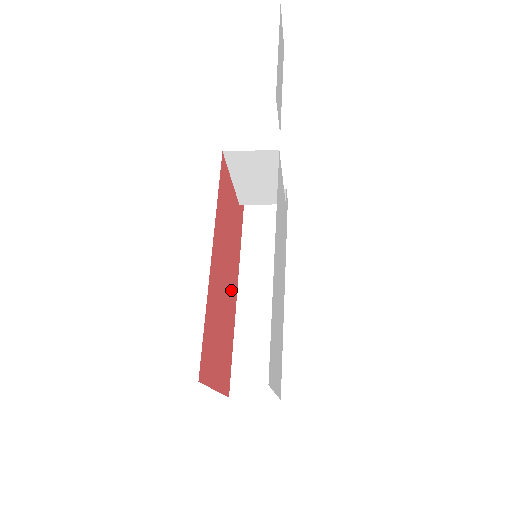
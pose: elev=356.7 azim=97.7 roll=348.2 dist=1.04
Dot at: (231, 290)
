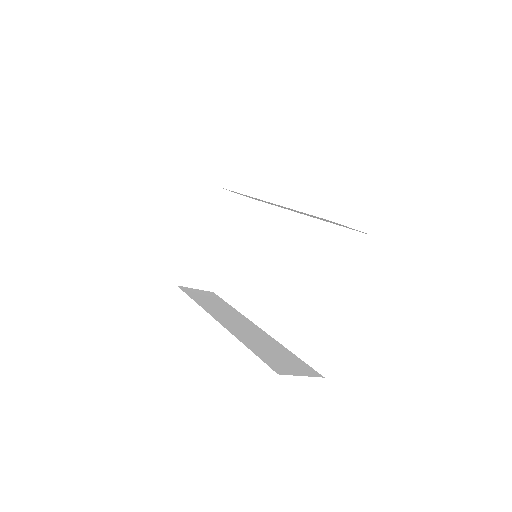
Dot at: occluded
